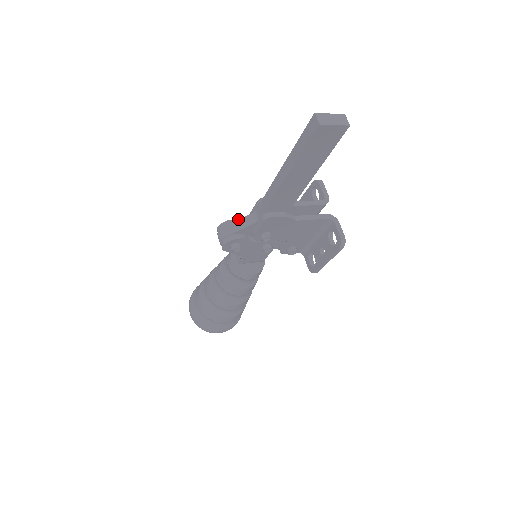
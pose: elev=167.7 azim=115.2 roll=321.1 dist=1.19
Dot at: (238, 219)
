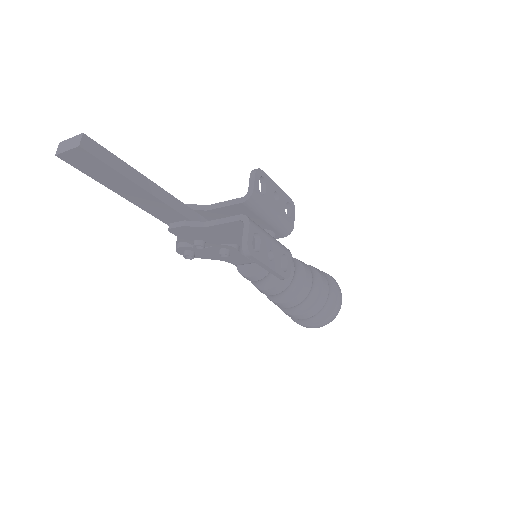
Dot at: occluded
